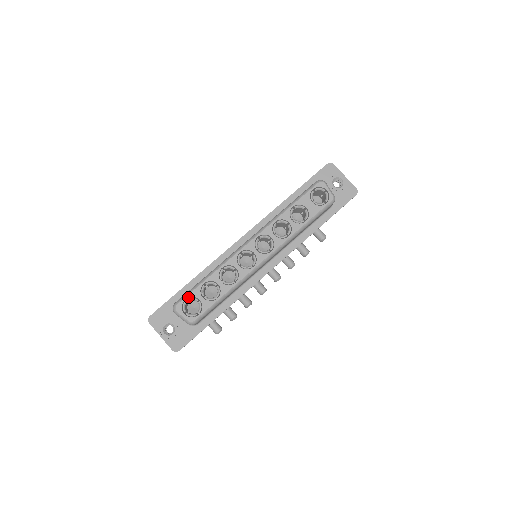
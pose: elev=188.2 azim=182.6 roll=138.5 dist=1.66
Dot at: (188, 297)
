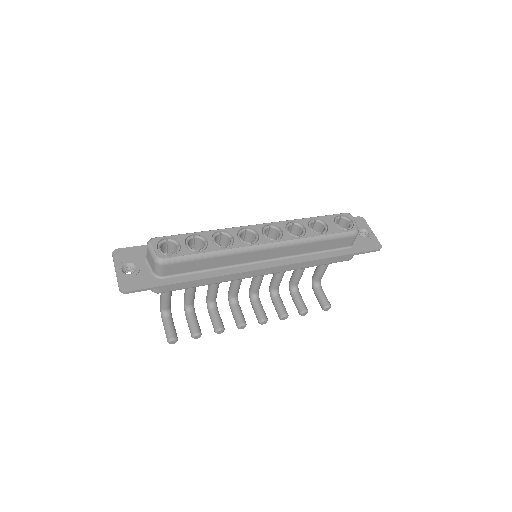
Dot at: (170, 237)
